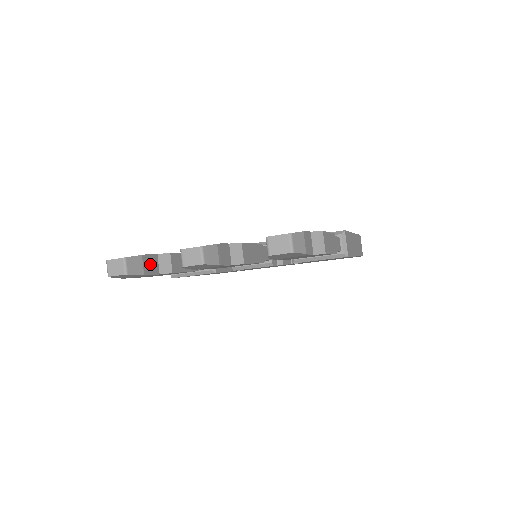
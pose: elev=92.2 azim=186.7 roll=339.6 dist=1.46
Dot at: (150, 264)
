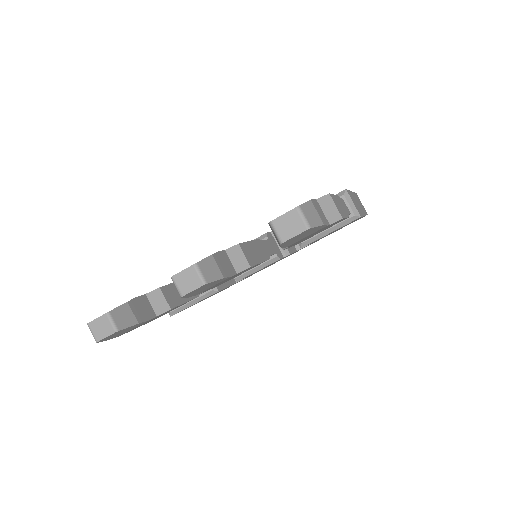
Dot at: (141, 309)
